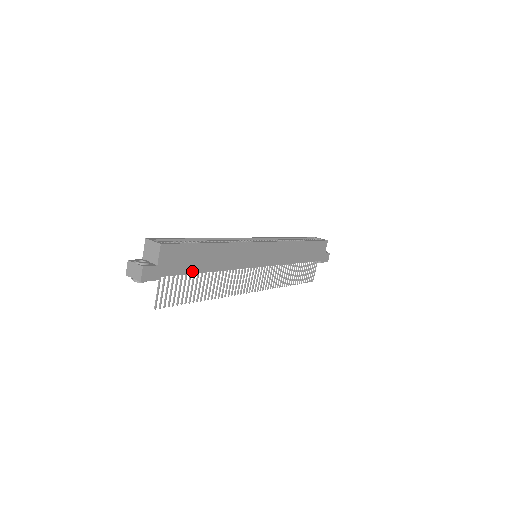
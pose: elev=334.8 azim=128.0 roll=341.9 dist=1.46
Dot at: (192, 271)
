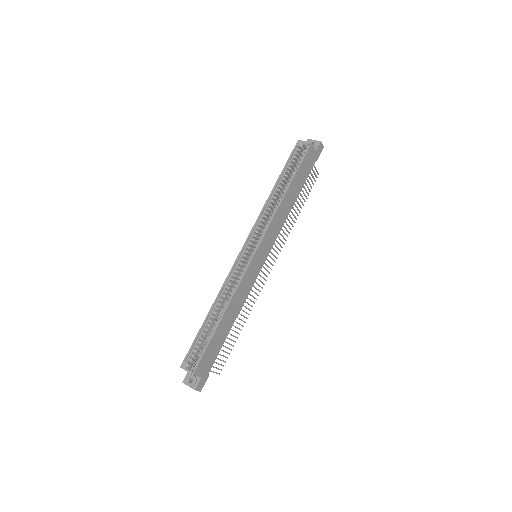
Dot at: (222, 343)
